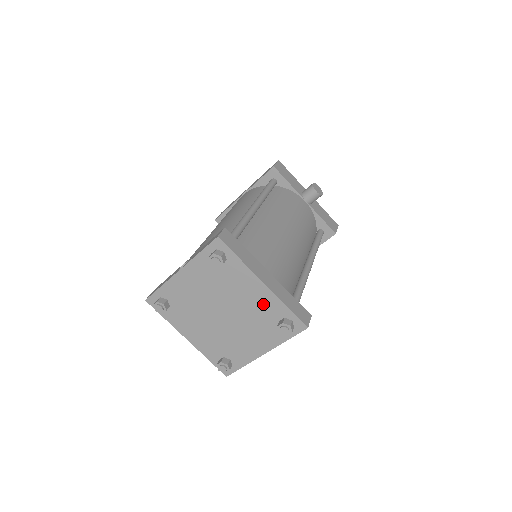
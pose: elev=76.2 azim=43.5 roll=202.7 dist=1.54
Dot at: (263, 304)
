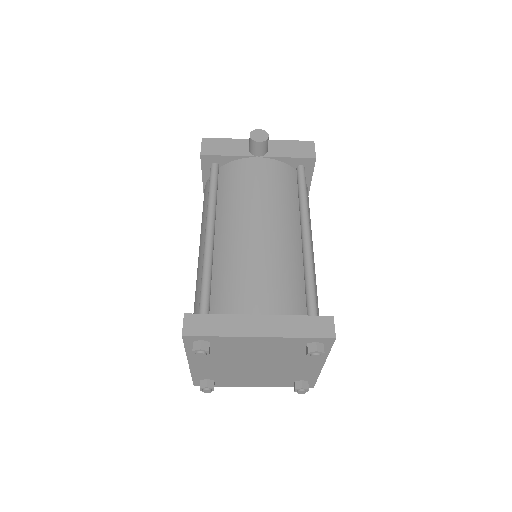
Dot at: (278, 346)
